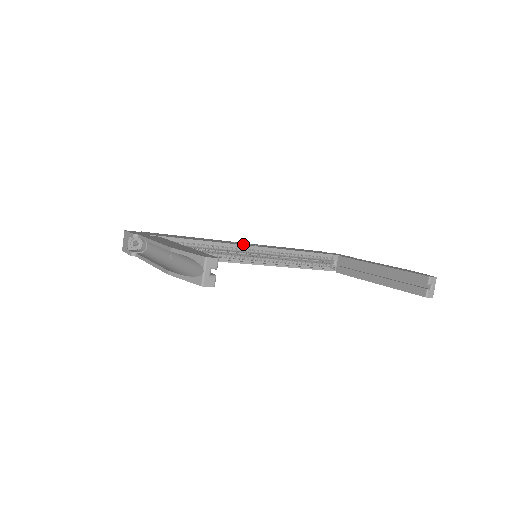
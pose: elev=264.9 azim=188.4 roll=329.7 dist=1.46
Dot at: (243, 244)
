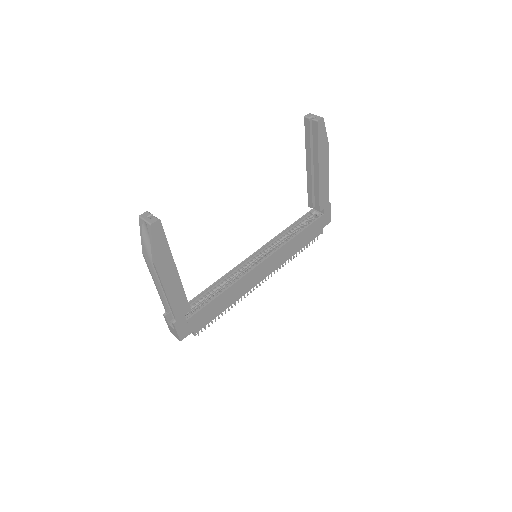
Dot at: (244, 263)
